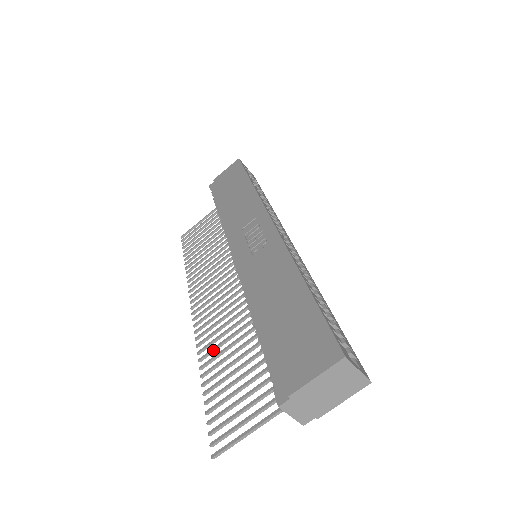
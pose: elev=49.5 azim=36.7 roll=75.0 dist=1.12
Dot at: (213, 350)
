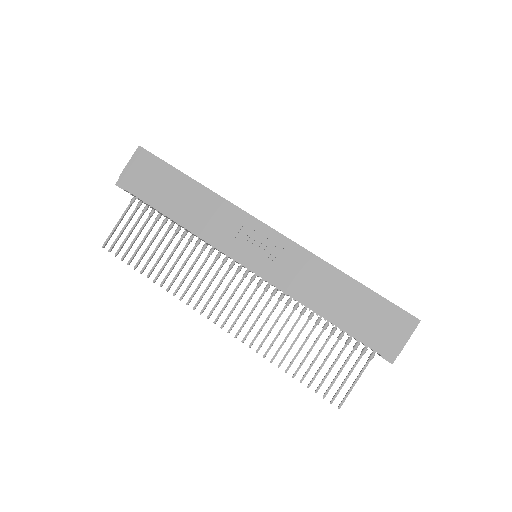
Dot at: occluded
